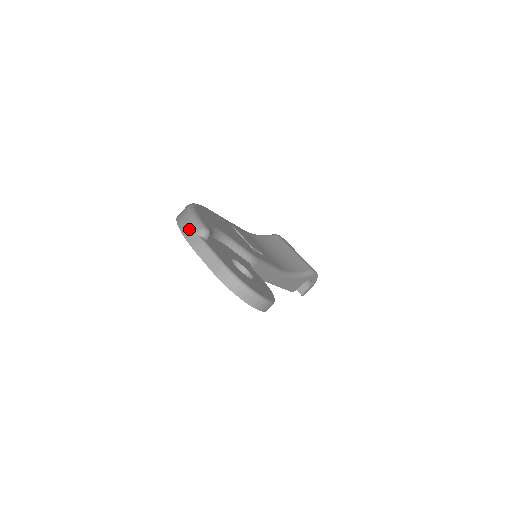
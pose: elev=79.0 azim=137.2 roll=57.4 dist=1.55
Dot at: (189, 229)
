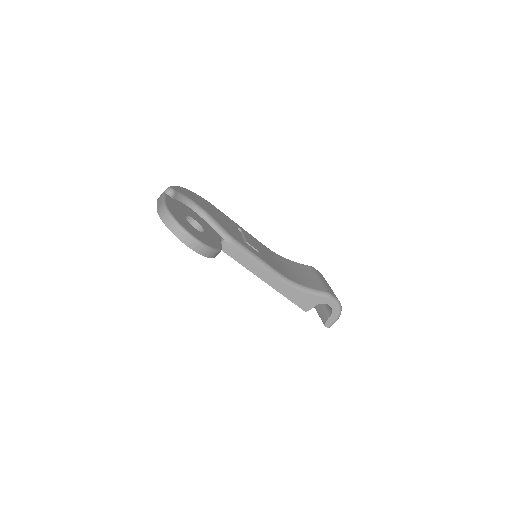
Dot at: occluded
